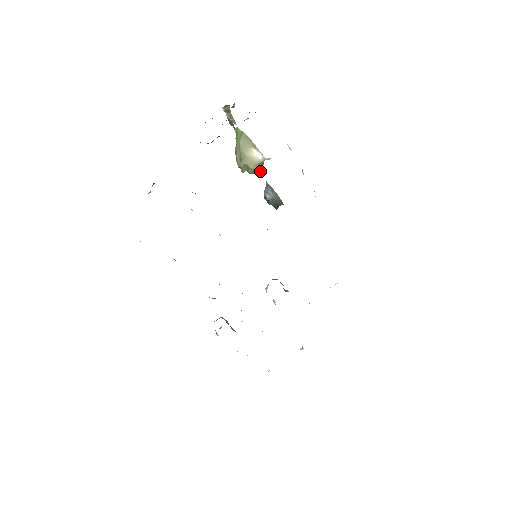
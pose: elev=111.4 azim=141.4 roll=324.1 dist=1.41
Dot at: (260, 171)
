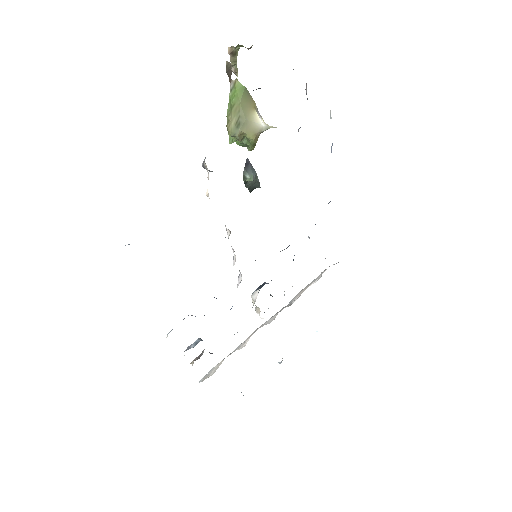
Dot at: (255, 143)
